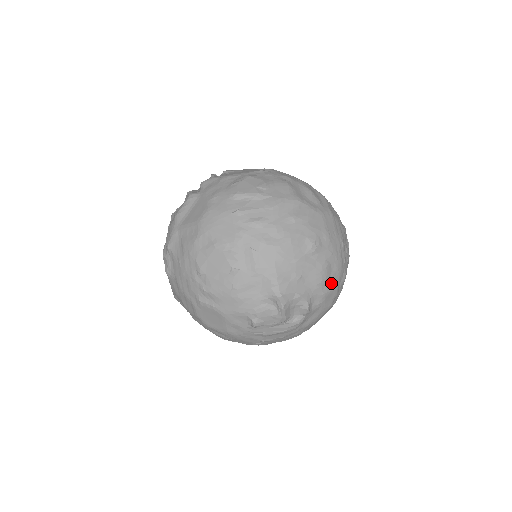
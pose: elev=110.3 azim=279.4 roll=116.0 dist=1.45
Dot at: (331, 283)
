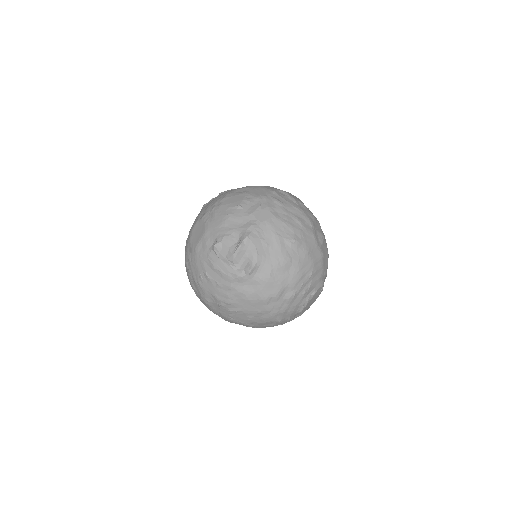
Dot at: (280, 277)
